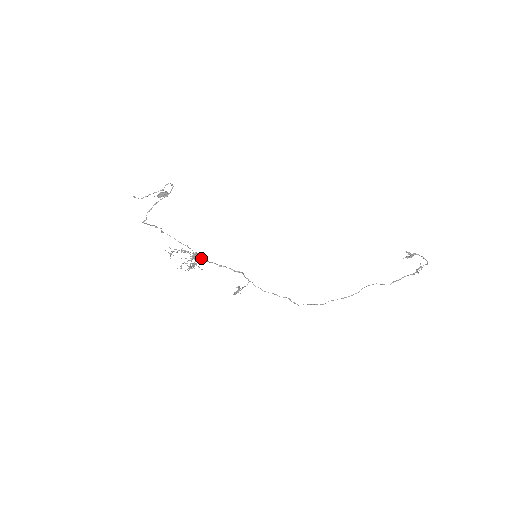
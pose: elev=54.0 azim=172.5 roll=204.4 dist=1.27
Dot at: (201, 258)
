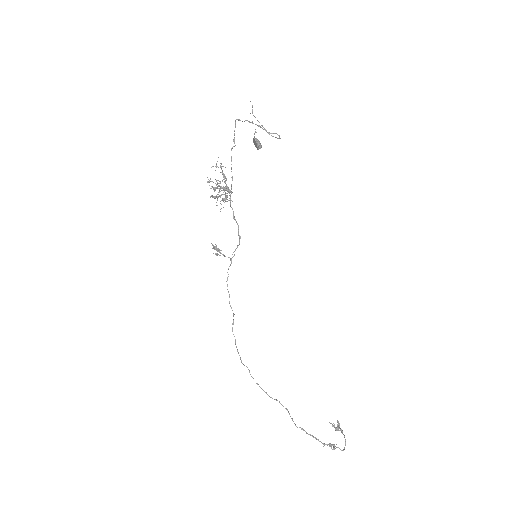
Dot at: (225, 201)
